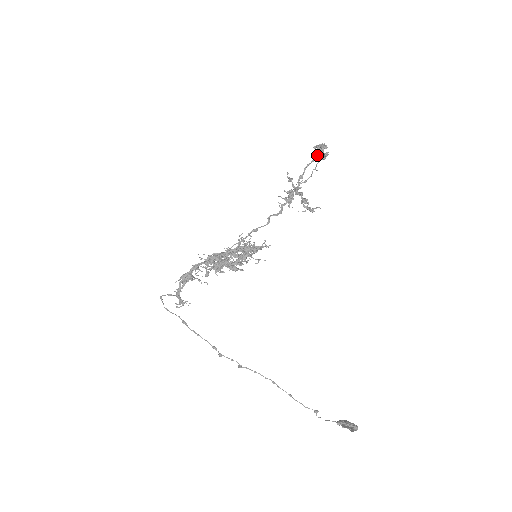
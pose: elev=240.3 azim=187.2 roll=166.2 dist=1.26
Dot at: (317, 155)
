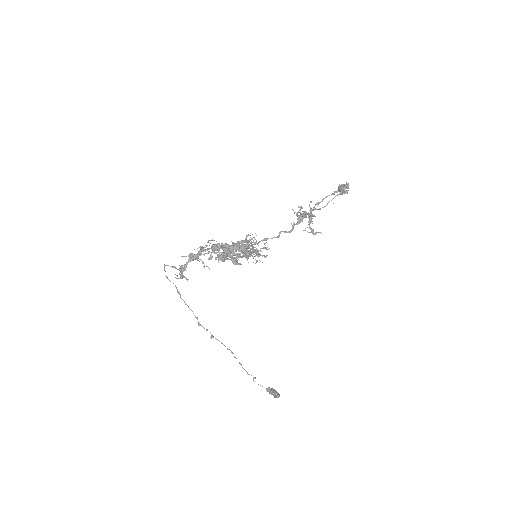
Dot at: (339, 191)
